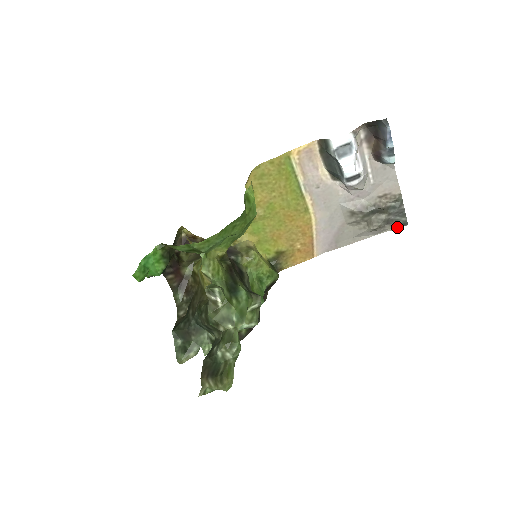
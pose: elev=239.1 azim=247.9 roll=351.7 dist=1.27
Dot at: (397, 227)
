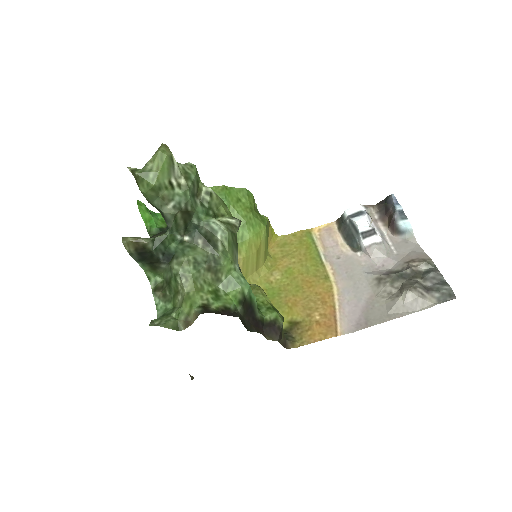
Dot at: (443, 301)
